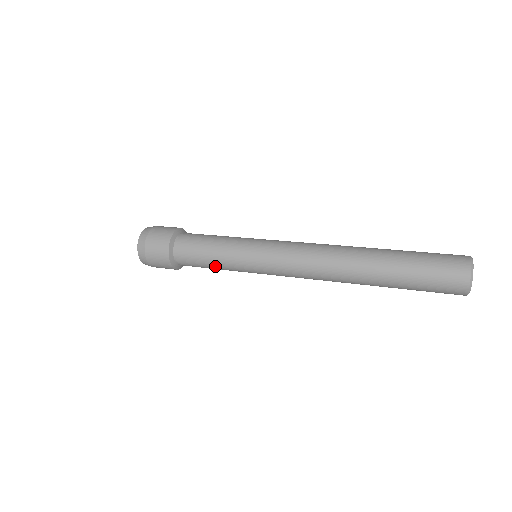
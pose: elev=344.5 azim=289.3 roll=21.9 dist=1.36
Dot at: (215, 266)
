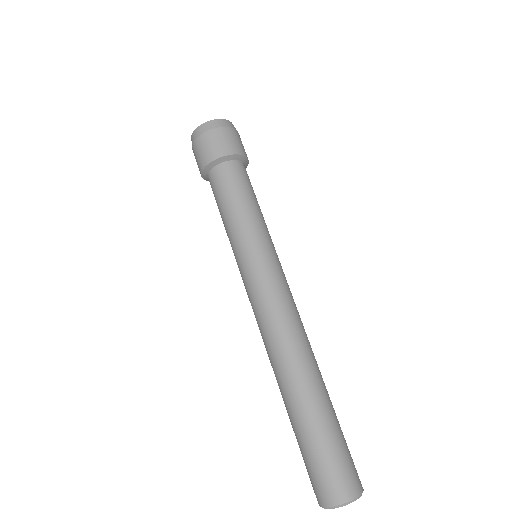
Dot at: occluded
